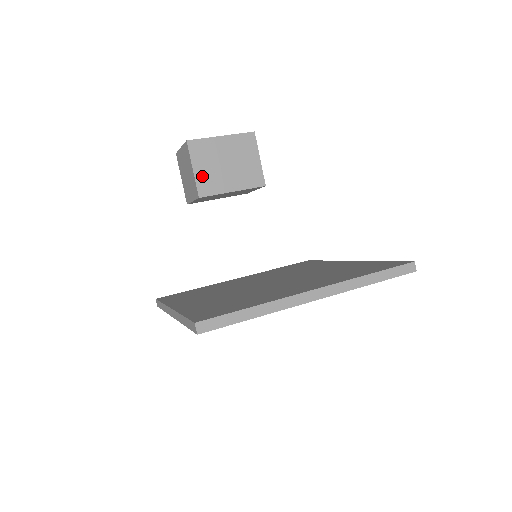
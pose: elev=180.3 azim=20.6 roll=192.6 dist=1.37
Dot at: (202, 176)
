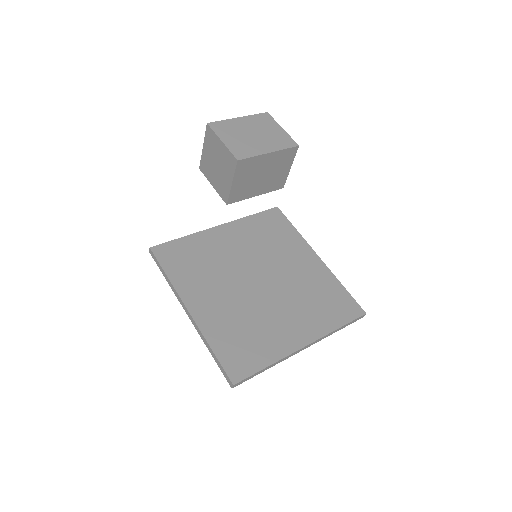
Dot at: (237, 188)
